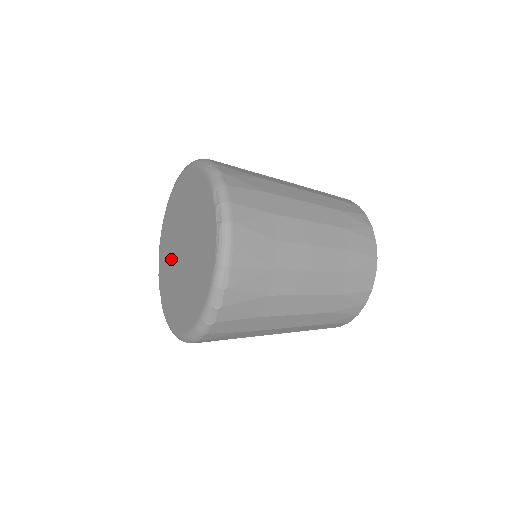
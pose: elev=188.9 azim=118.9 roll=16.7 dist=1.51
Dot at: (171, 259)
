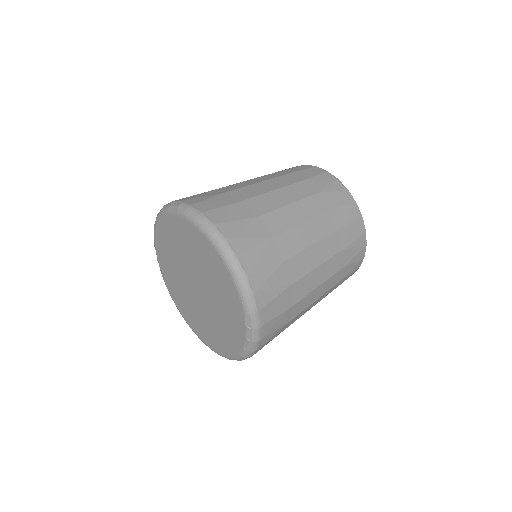
Dot at: (177, 268)
